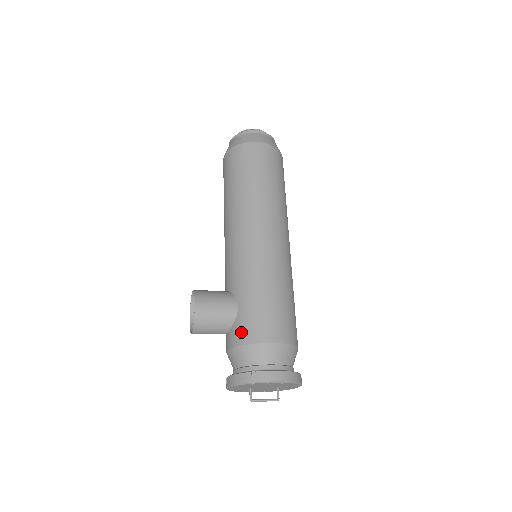
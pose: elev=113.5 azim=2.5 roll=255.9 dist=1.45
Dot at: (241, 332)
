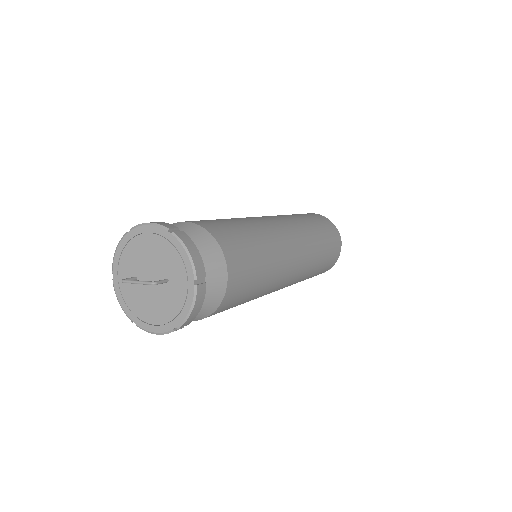
Dot at: occluded
